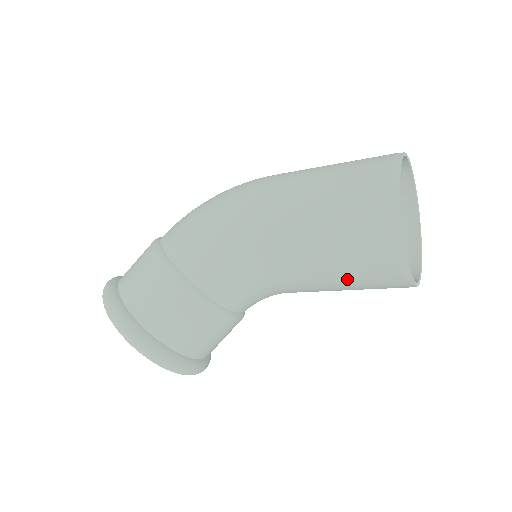
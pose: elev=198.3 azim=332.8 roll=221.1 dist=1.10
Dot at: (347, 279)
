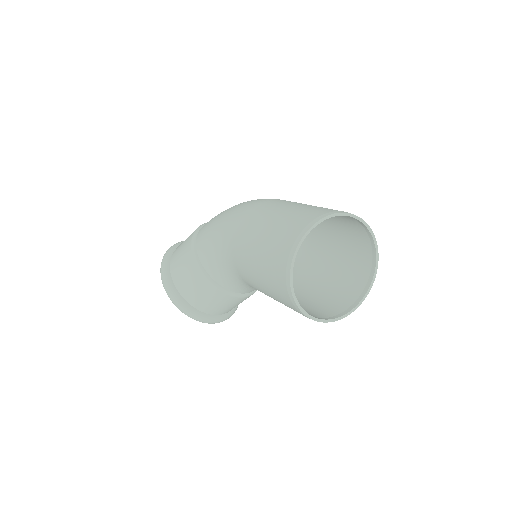
Dot at: (275, 298)
